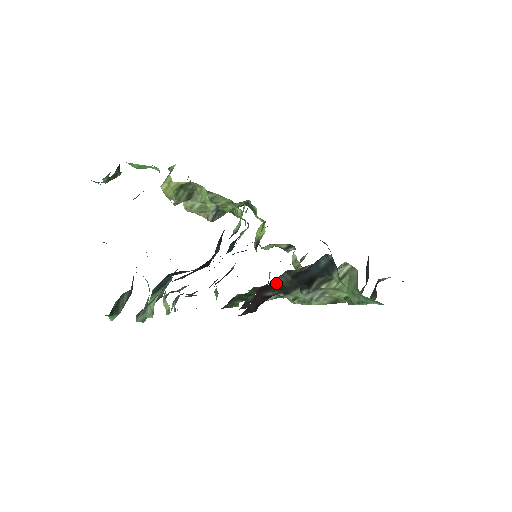
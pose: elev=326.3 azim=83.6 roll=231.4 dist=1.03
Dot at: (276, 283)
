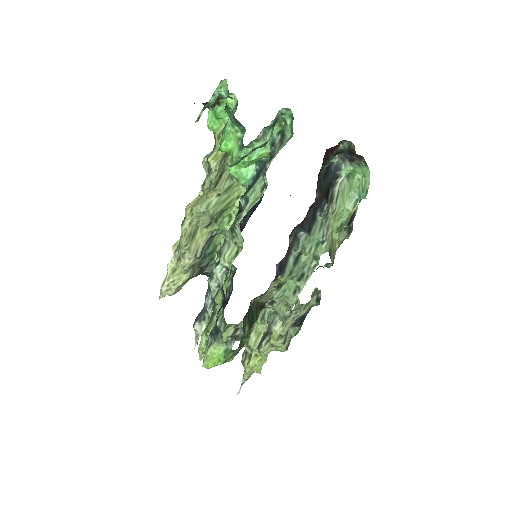
Dot at: (320, 175)
